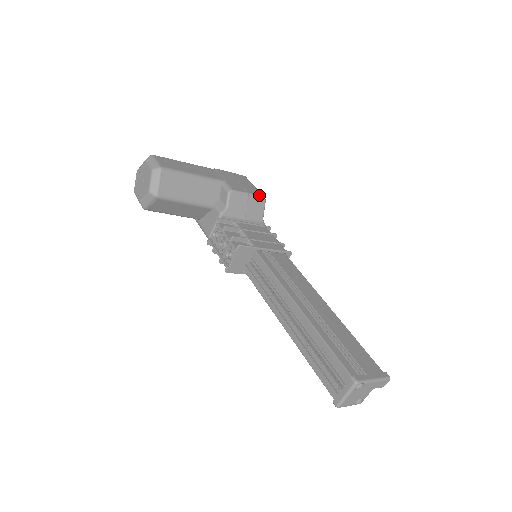
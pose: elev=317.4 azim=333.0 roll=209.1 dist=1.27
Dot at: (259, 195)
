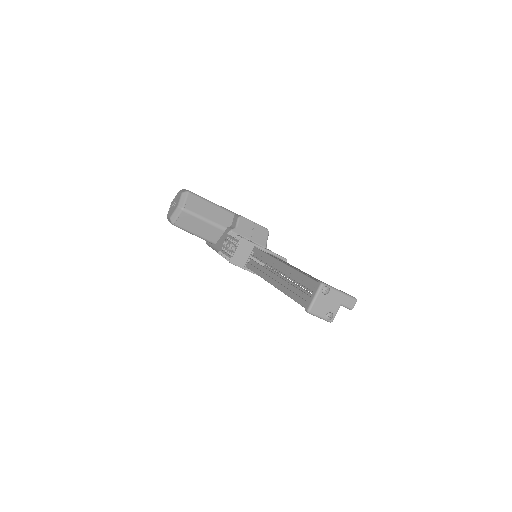
Dot at: (263, 227)
